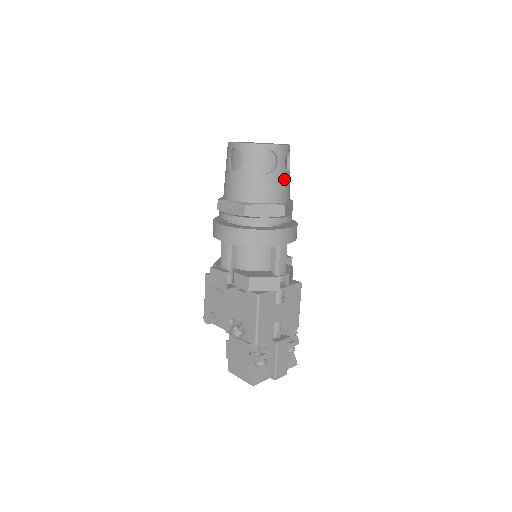
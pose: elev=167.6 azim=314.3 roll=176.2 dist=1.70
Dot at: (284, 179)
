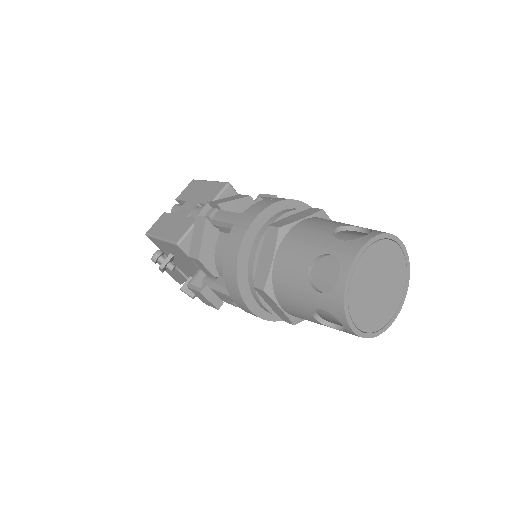
Dot at: occluded
